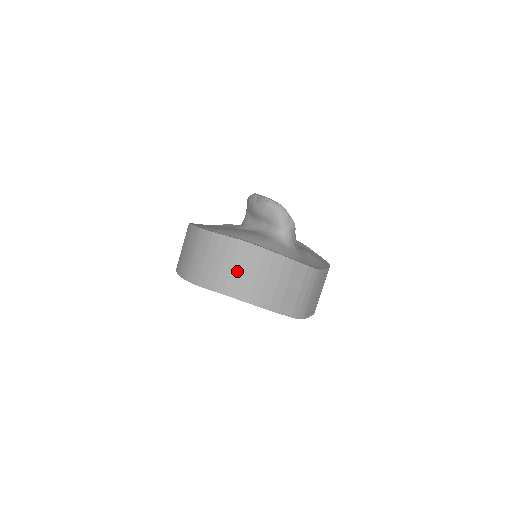
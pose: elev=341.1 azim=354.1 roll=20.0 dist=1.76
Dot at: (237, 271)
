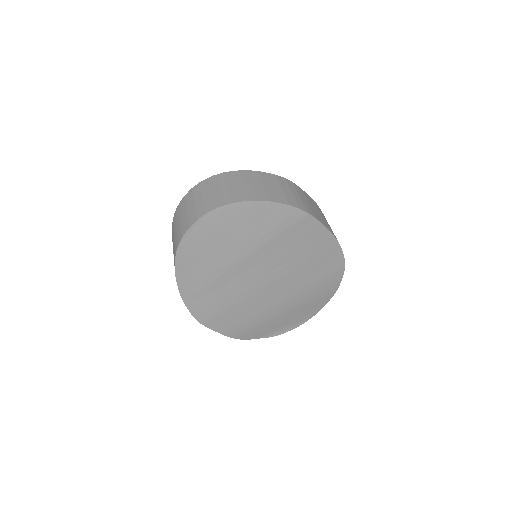
Dot at: (209, 195)
